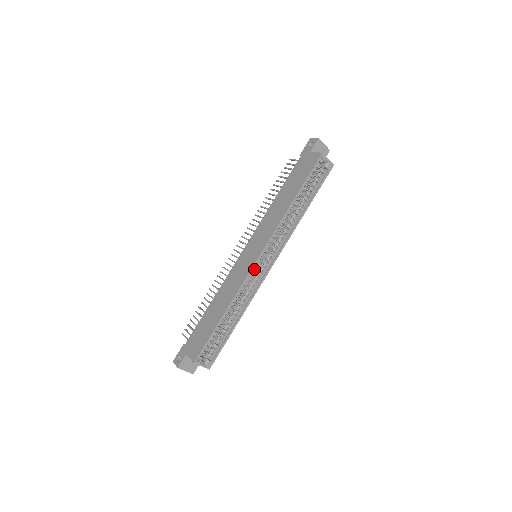
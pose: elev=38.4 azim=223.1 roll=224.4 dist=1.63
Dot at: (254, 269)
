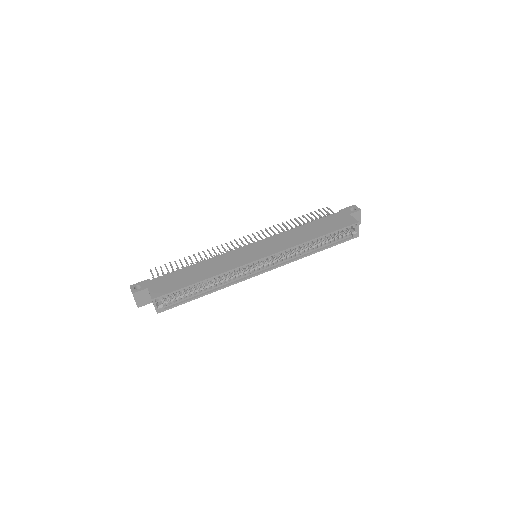
Dot at: (251, 264)
